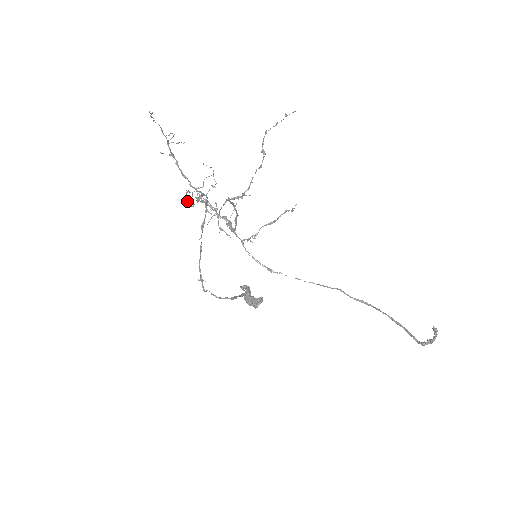
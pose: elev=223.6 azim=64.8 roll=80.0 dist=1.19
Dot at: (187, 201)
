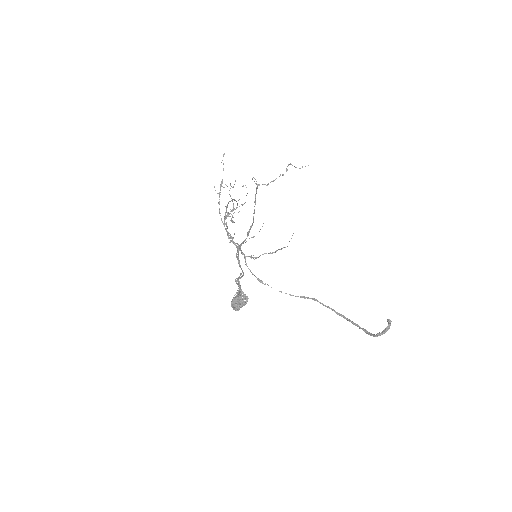
Dot at: (230, 185)
